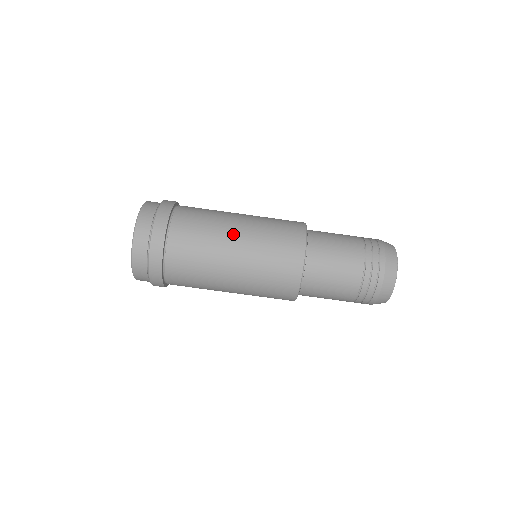
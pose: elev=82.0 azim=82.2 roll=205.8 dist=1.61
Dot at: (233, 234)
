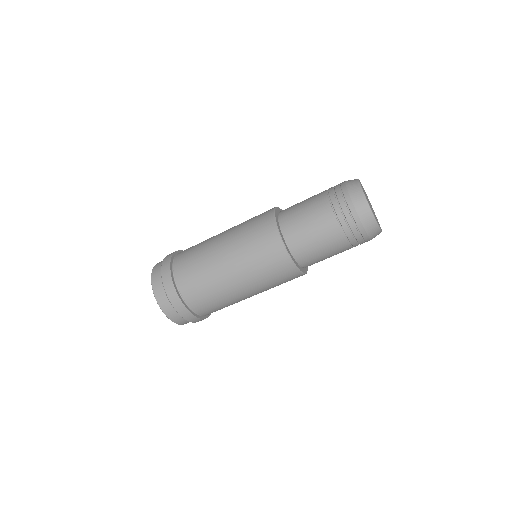
Dot at: (220, 257)
